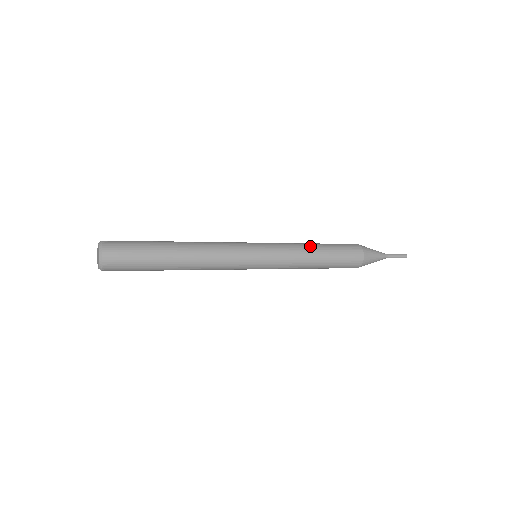
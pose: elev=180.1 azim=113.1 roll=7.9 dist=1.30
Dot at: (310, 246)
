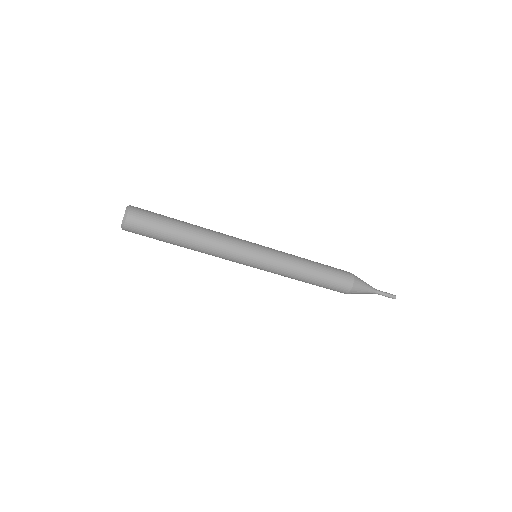
Dot at: occluded
